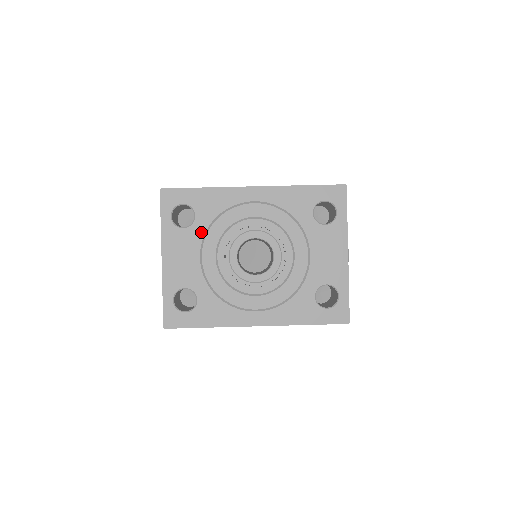
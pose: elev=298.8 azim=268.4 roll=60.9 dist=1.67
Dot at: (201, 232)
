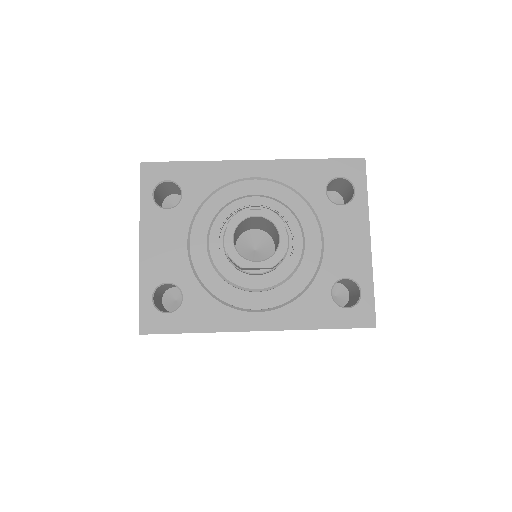
Dot at: (189, 214)
